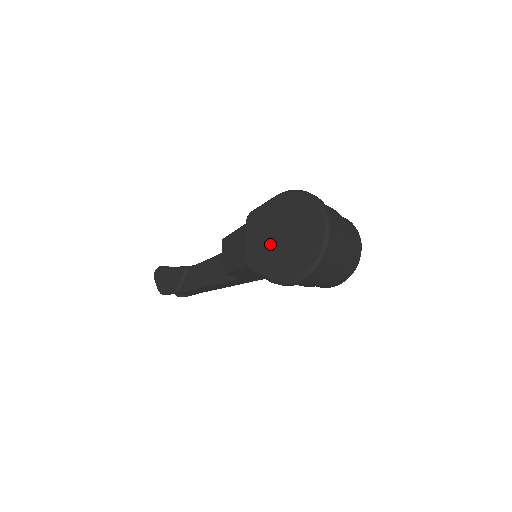
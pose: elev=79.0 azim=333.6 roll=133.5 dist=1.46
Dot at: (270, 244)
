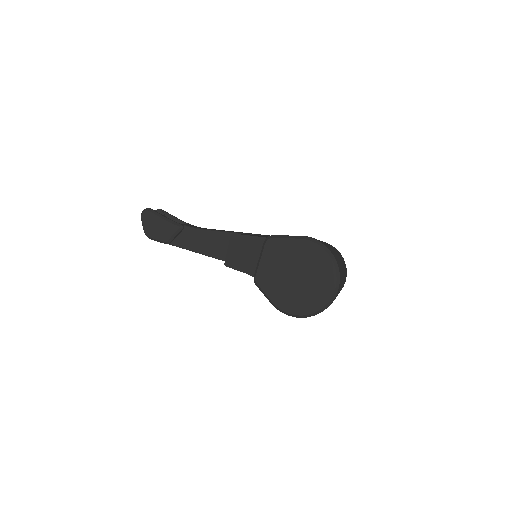
Dot at: (282, 276)
